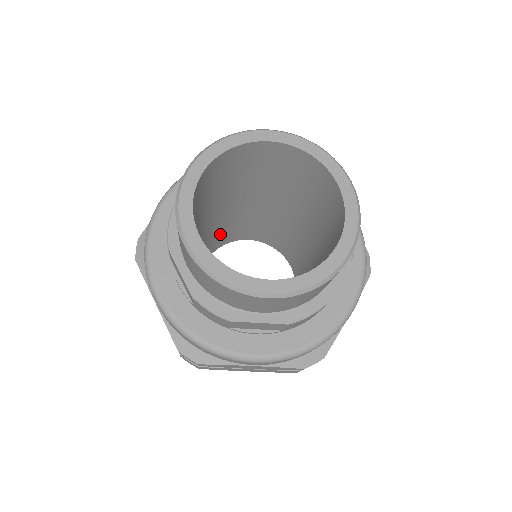
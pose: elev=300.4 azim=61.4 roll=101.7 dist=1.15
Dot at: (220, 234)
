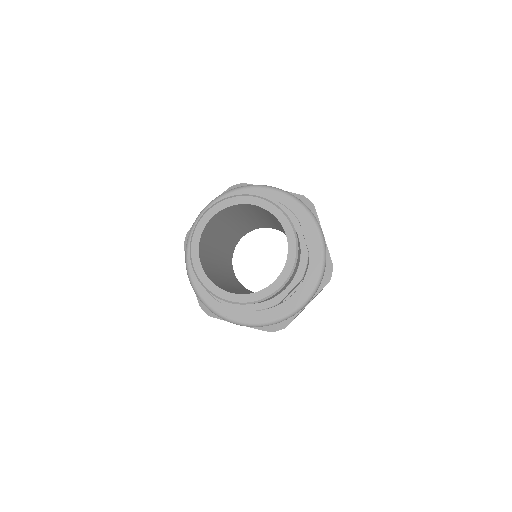
Dot at: (247, 227)
